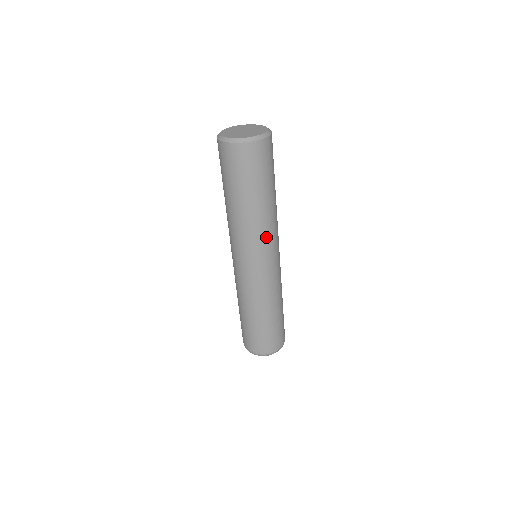
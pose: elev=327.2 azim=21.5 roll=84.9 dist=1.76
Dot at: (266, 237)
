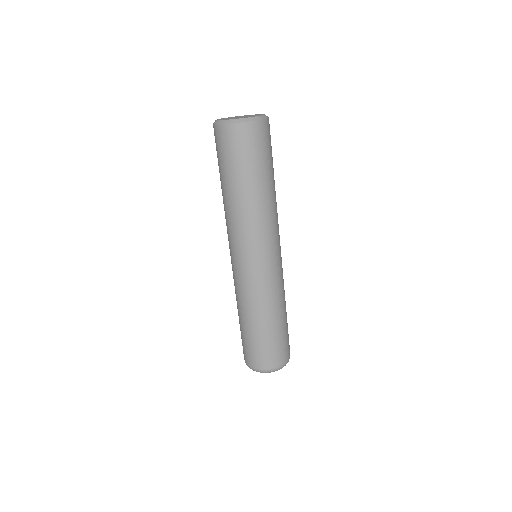
Dot at: (245, 232)
